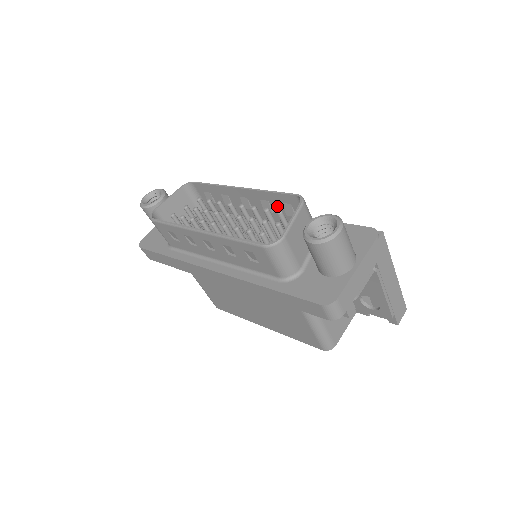
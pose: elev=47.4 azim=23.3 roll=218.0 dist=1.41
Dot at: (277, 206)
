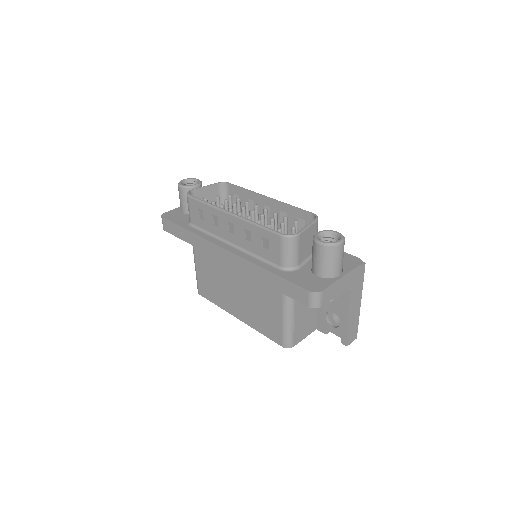
Dot at: (292, 220)
